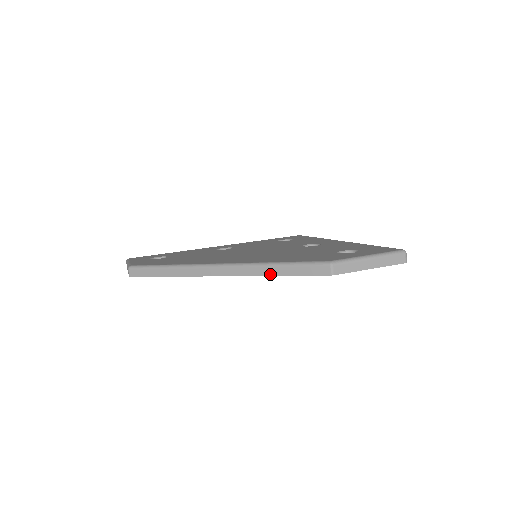
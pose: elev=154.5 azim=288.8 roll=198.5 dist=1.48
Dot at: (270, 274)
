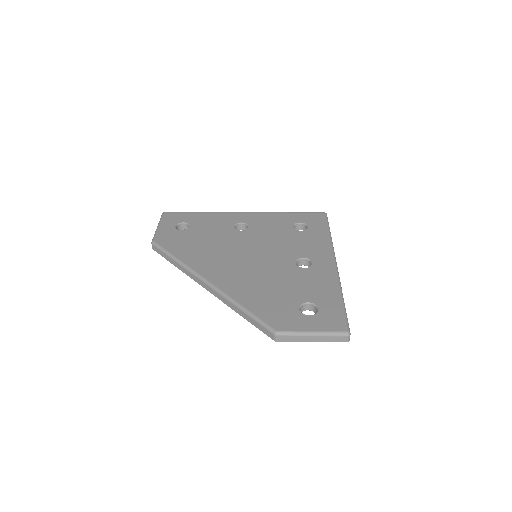
Dot at: (237, 312)
